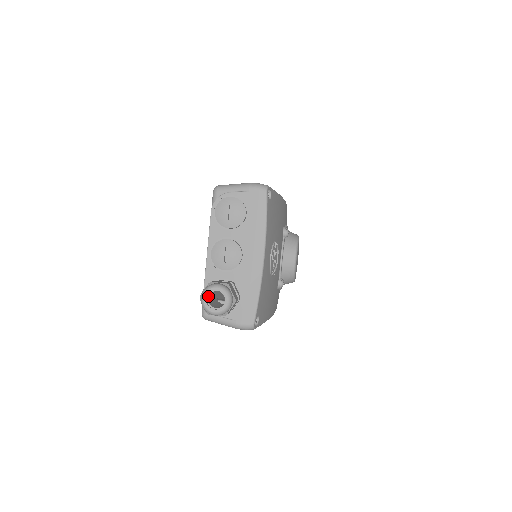
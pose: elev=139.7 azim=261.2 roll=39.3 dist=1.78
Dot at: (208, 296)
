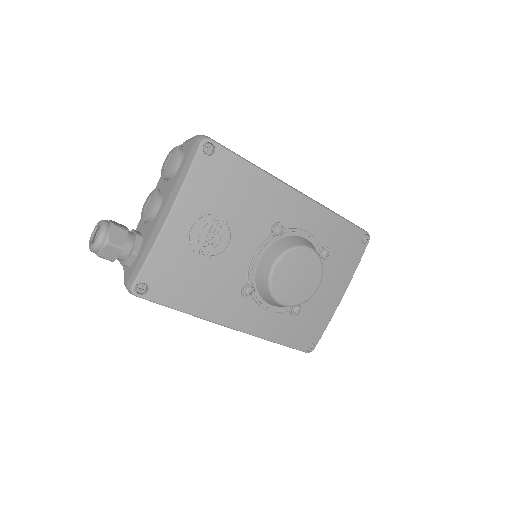
Dot at: occluded
